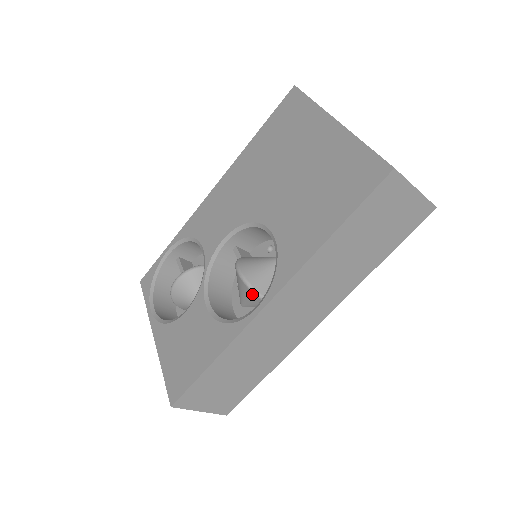
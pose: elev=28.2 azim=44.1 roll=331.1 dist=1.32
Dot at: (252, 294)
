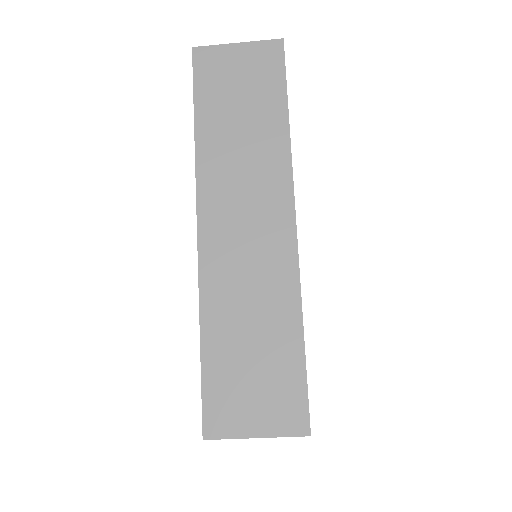
Dot at: occluded
